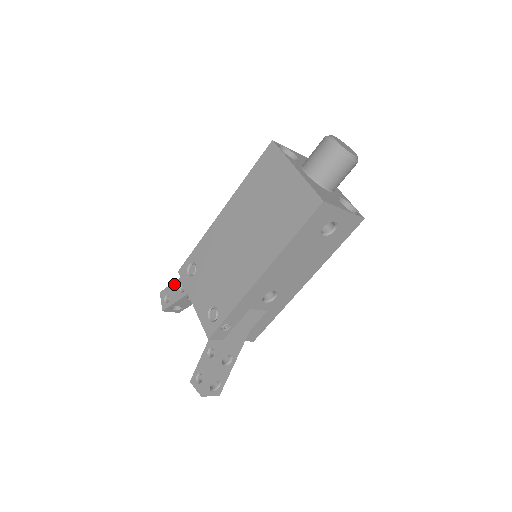
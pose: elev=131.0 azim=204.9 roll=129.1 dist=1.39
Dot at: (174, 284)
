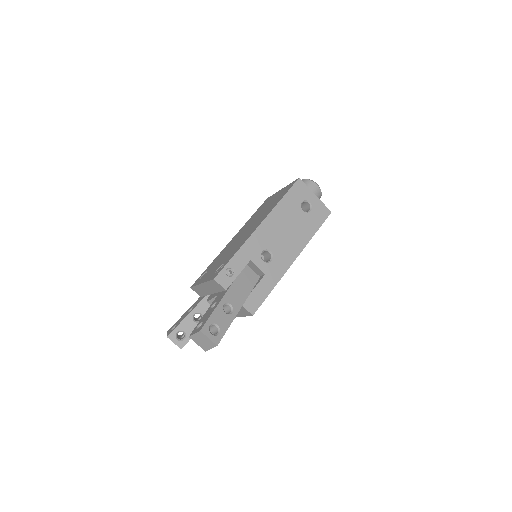
Dot at: (183, 315)
